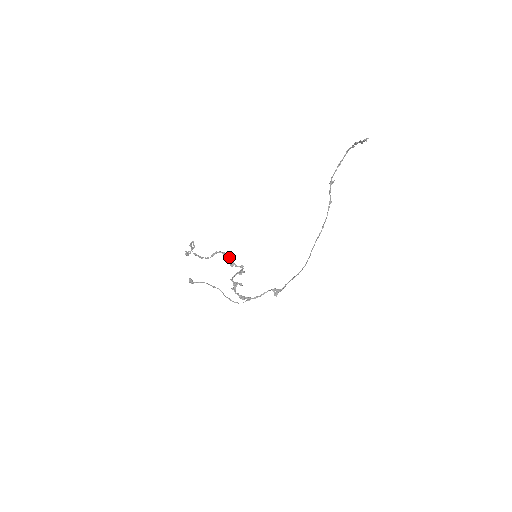
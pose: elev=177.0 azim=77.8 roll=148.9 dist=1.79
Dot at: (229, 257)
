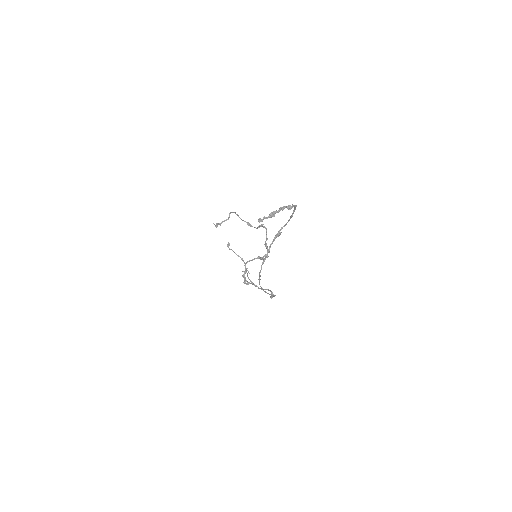
Dot at: (266, 236)
